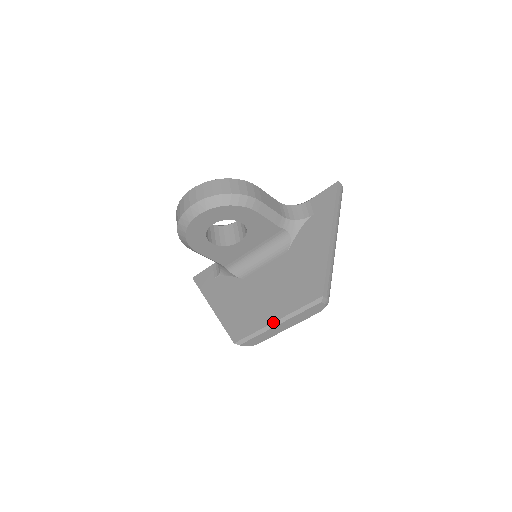
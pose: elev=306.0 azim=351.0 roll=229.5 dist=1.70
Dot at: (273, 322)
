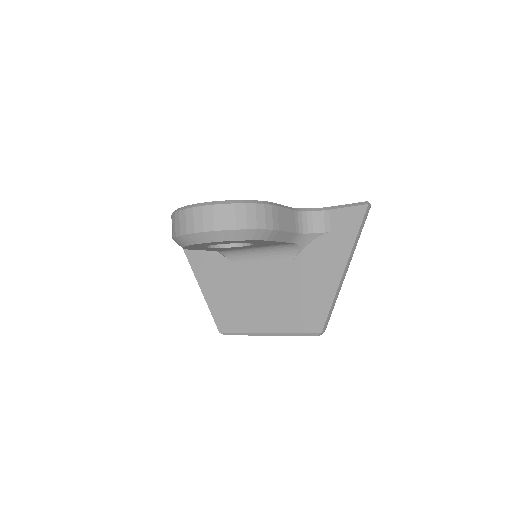
Dot at: (264, 333)
